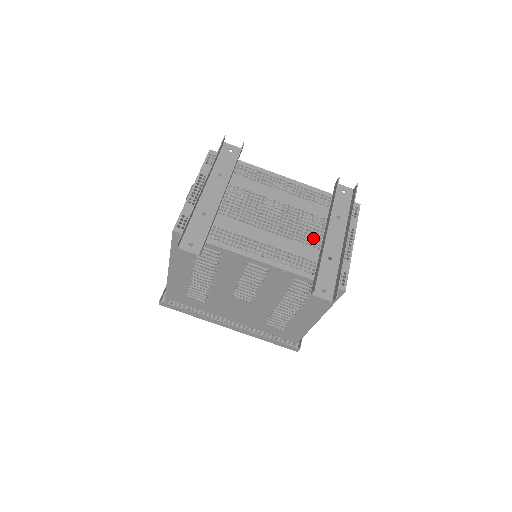
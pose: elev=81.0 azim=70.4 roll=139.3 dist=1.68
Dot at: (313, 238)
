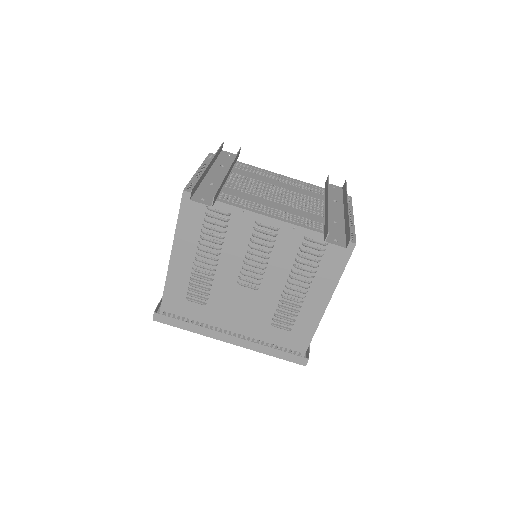
Dot at: (316, 210)
